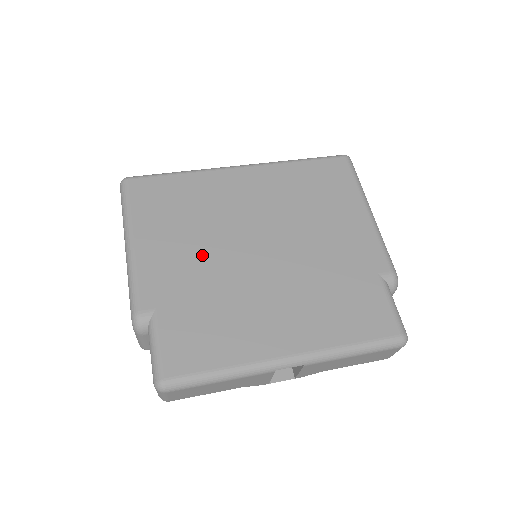
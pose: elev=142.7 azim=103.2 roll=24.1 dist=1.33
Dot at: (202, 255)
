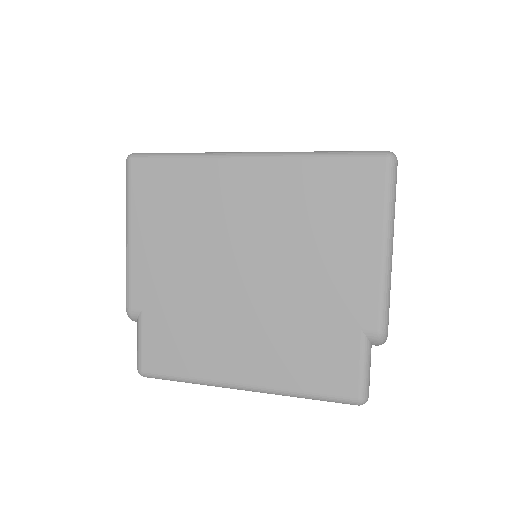
Dot at: (188, 265)
